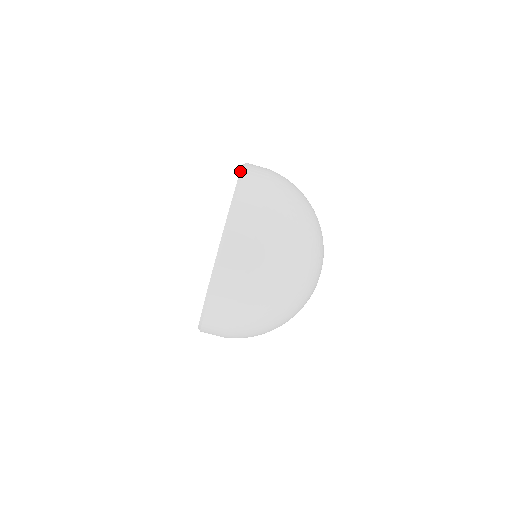
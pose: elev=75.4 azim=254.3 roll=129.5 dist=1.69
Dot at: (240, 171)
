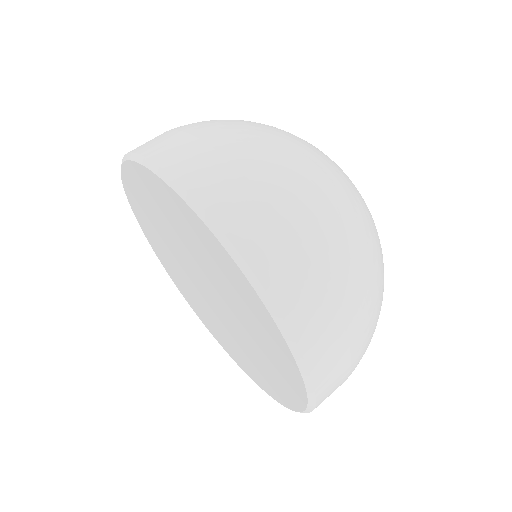
Dot at: occluded
